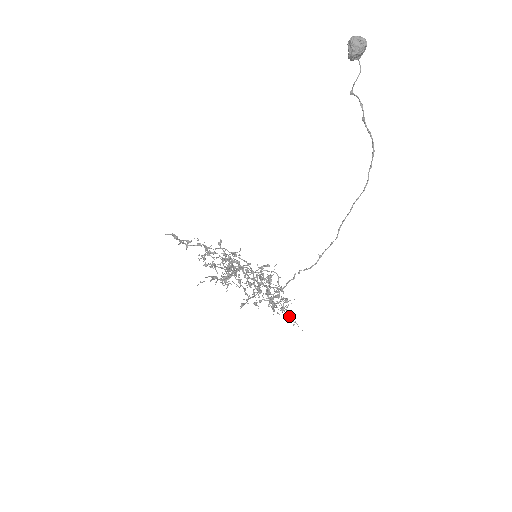
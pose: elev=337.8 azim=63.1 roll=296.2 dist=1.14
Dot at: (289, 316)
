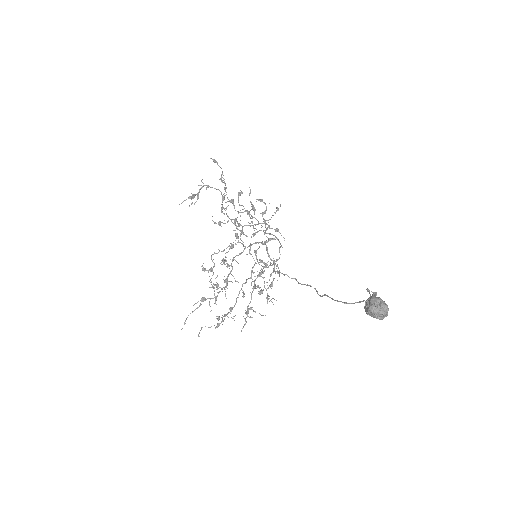
Dot at: (278, 273)
